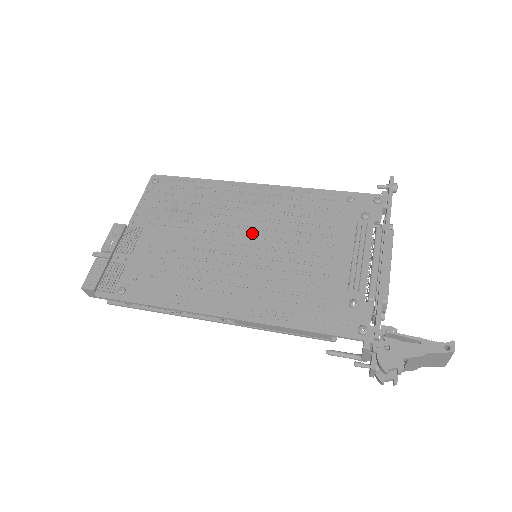
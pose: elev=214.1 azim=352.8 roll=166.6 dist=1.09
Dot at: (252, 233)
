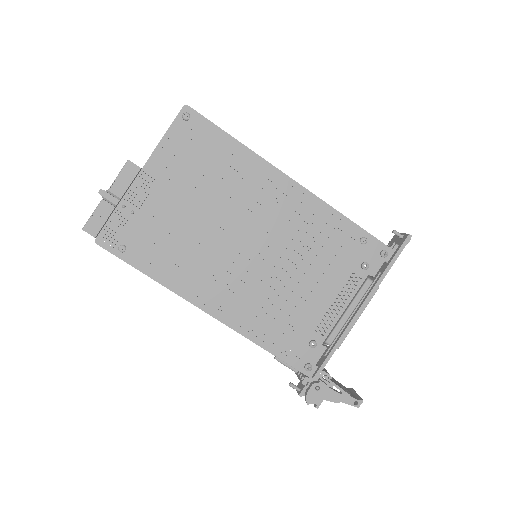
Dot at: (262, 238)
